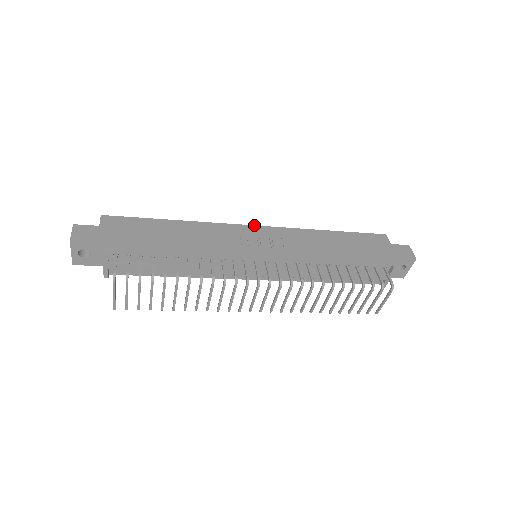
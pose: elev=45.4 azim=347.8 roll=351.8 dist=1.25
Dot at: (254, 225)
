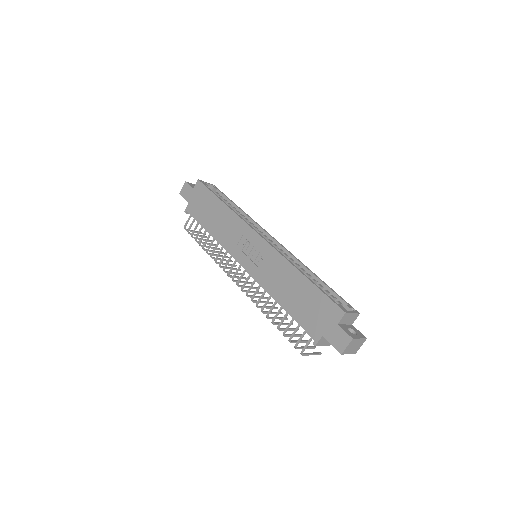
Dot at: (259, 234)
